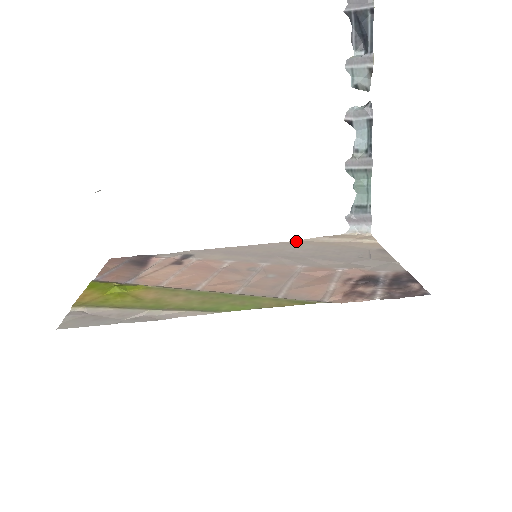
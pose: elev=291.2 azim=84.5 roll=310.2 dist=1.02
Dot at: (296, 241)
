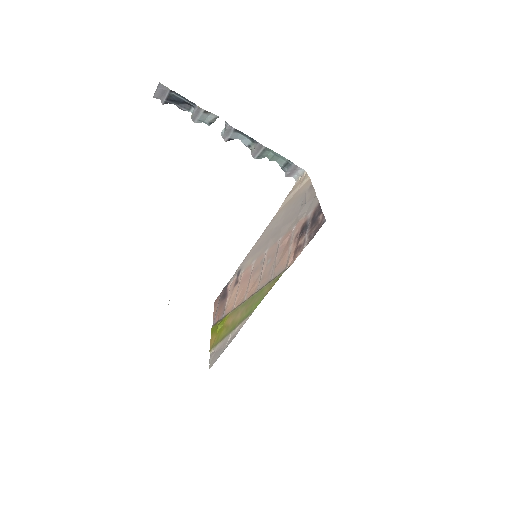
Dot at: (277, 213)
